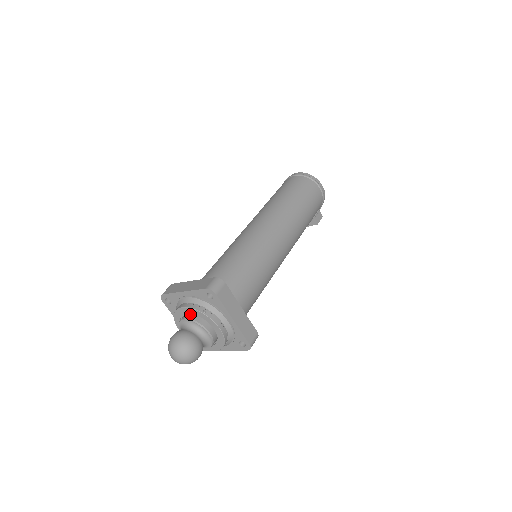
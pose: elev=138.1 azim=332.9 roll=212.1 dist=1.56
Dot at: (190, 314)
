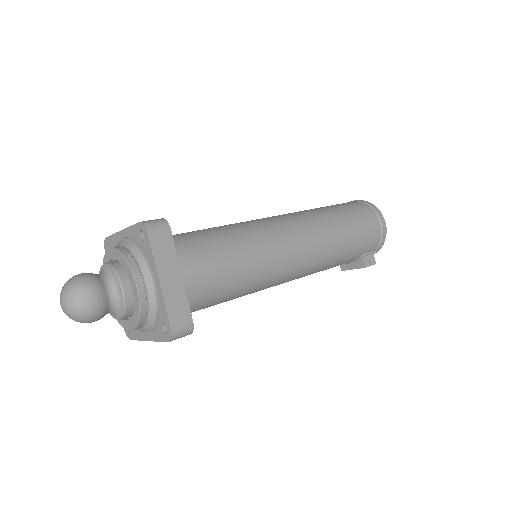
Dot at: (115, 260)
